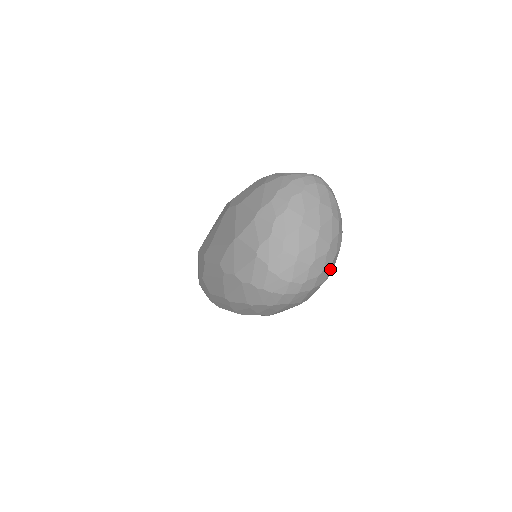
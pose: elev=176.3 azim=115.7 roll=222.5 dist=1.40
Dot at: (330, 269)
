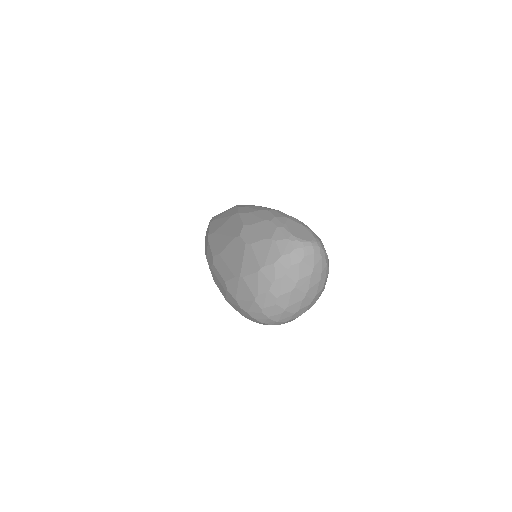
Dot at: occluded
